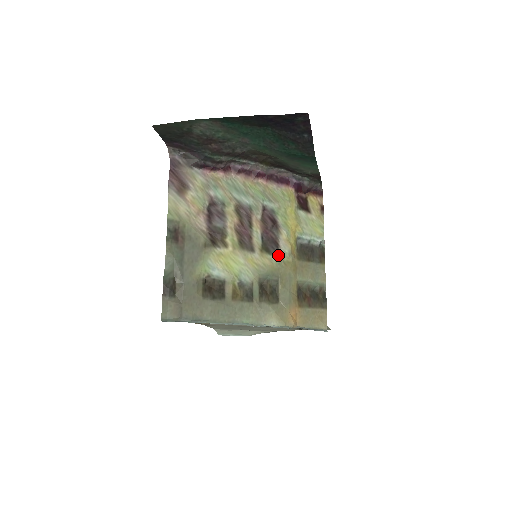
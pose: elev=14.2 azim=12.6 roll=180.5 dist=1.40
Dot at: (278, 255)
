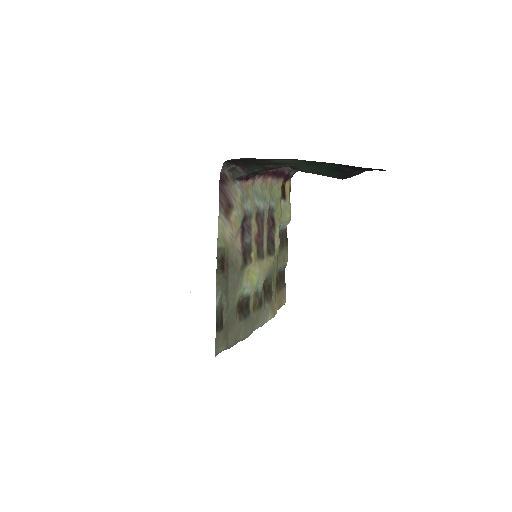
Dot at: (274, 254)
